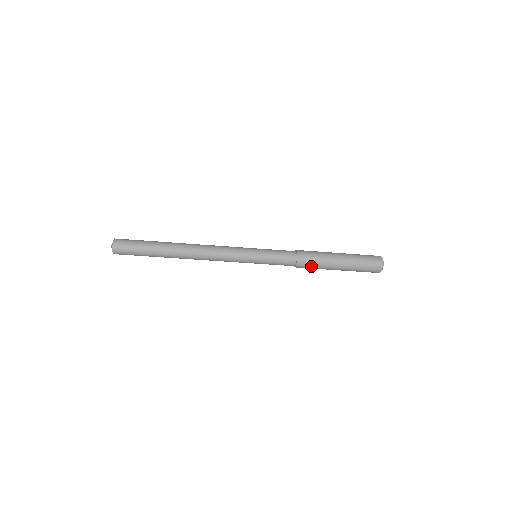
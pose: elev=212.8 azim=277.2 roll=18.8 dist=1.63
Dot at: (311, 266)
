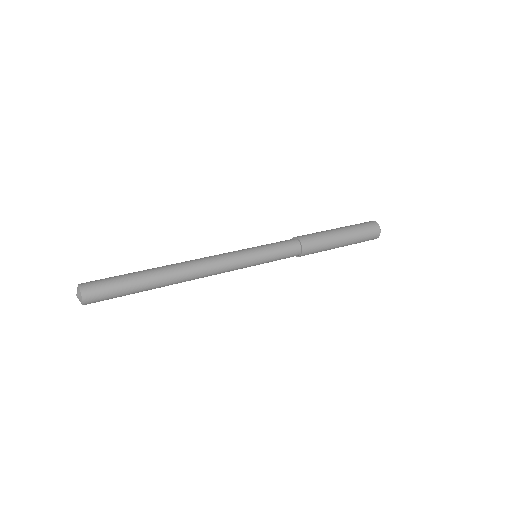
Dot at: (315, 251)
